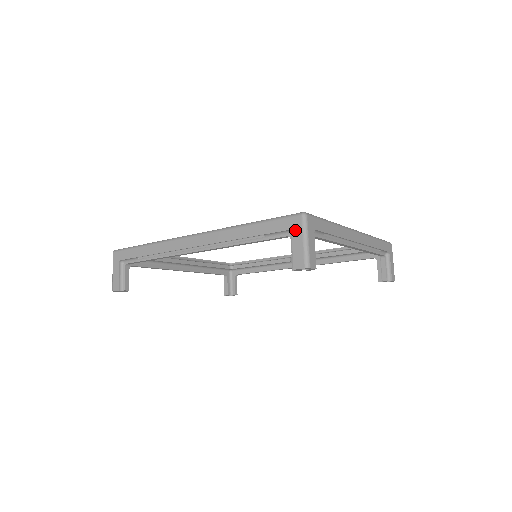
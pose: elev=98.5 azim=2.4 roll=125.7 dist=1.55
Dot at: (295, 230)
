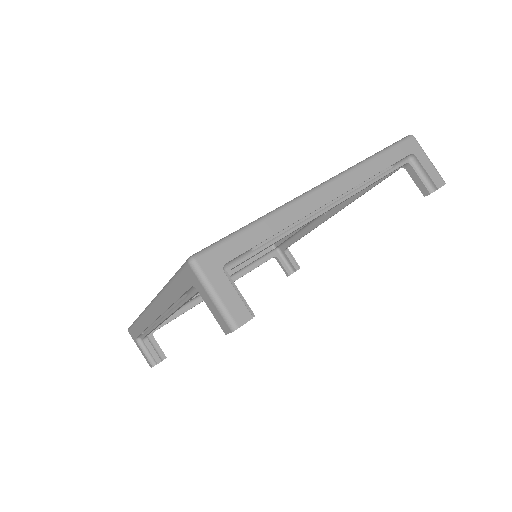
Dot at: (196, 285)
